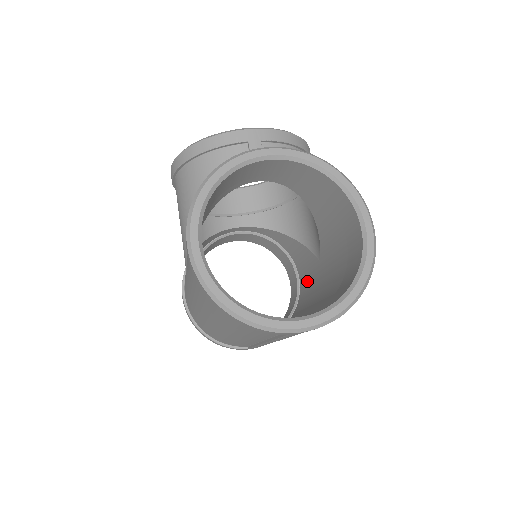
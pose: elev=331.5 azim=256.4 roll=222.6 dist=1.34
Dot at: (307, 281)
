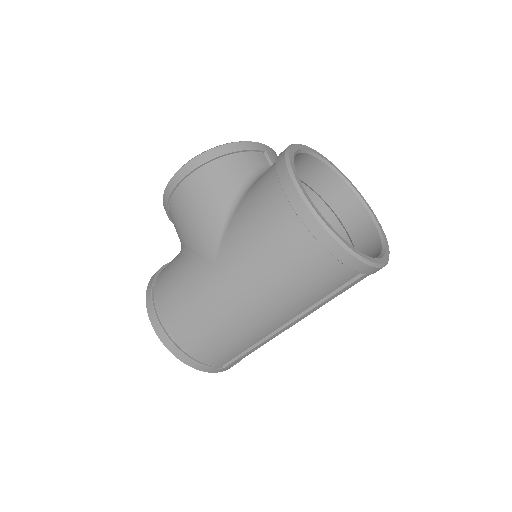
Dot at: occluded
